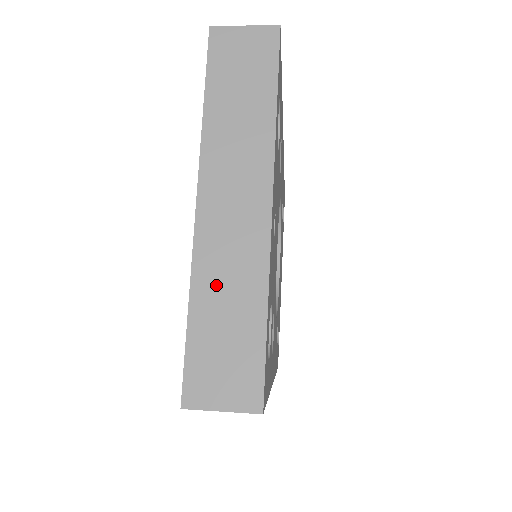
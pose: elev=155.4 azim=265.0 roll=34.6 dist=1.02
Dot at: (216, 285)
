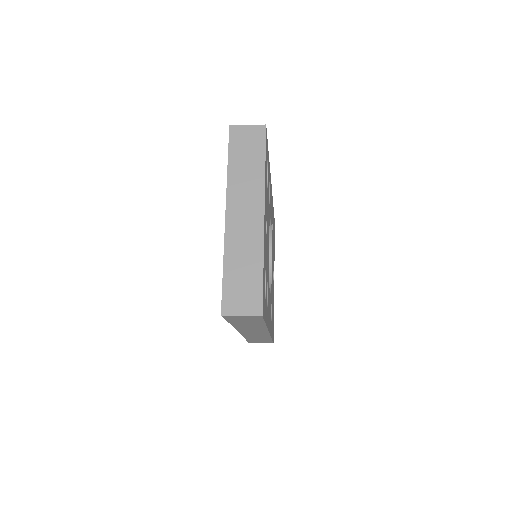
Dot at: (237, 255)
